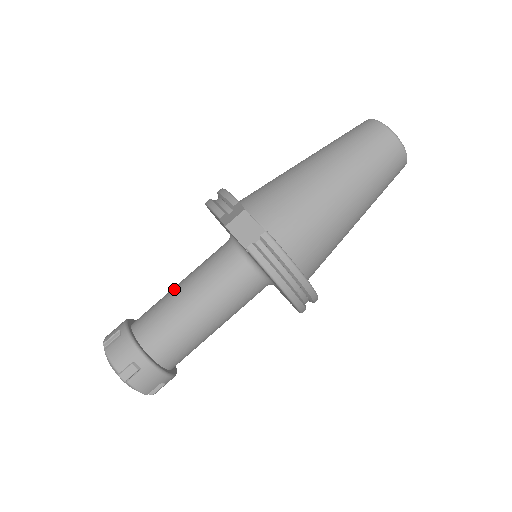
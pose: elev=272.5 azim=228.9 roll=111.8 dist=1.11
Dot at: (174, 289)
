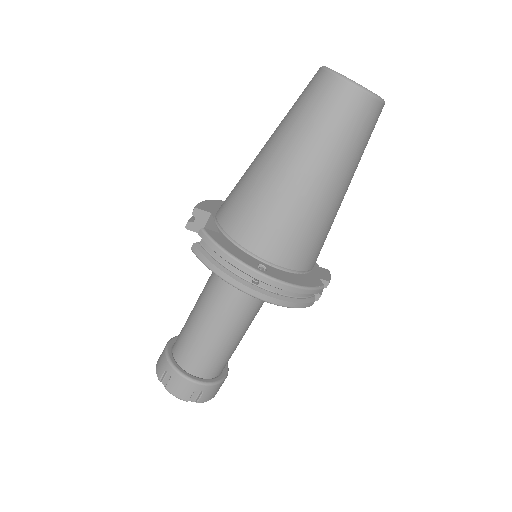
Dot at: occluded
